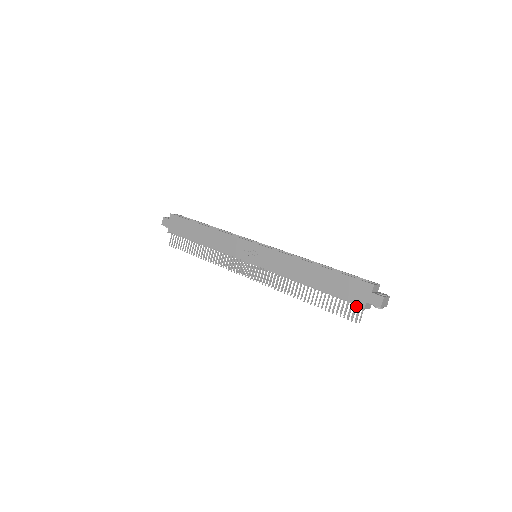
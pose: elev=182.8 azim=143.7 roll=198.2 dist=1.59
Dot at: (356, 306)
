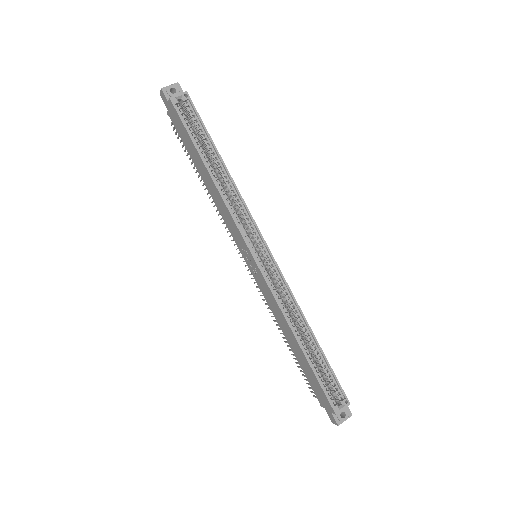
Dot at: occluded
